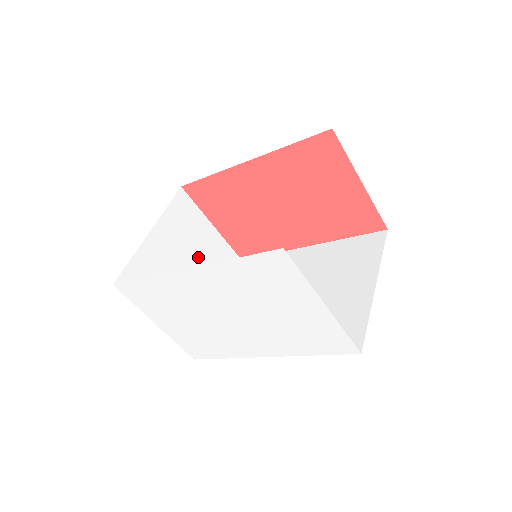
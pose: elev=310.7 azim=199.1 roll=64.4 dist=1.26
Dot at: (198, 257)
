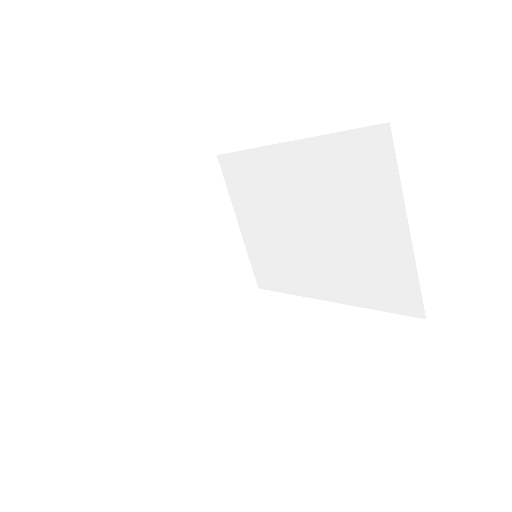
Dot at: (185, 225)
